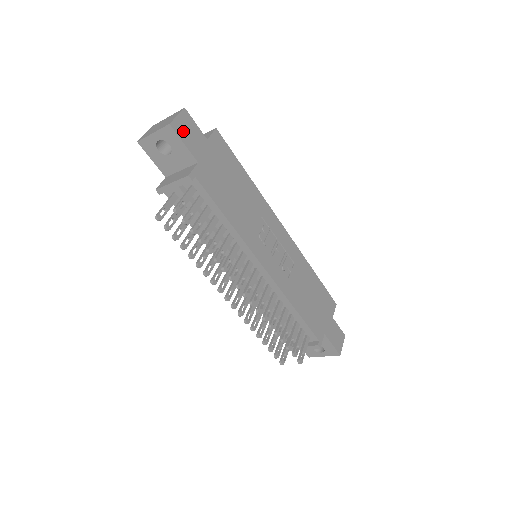
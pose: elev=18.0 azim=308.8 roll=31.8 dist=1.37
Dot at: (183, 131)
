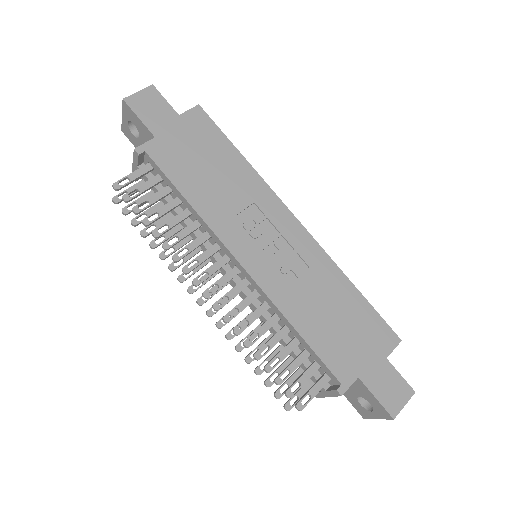
Dot at: (142, 106)
